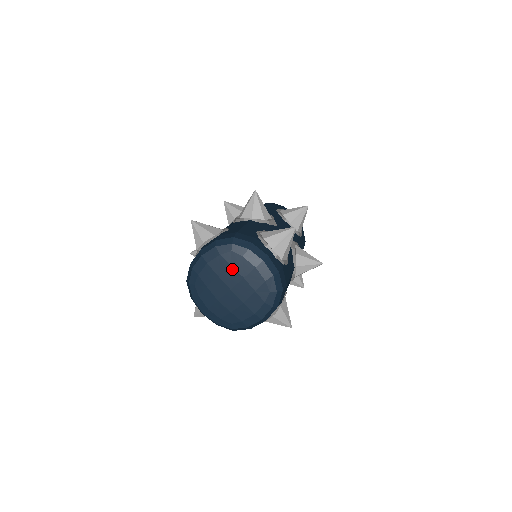
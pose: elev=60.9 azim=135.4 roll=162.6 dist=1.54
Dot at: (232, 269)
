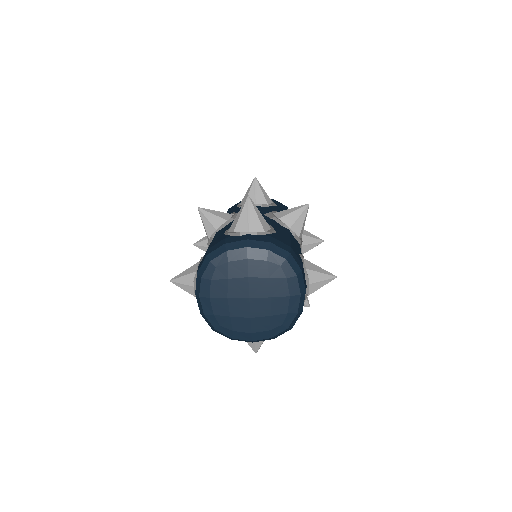
Dot at: (267, 282)
